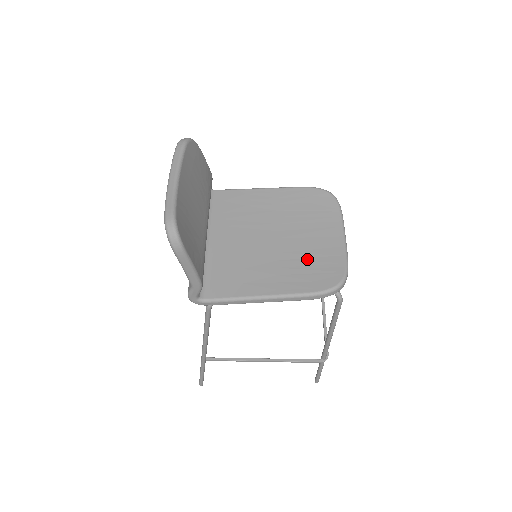
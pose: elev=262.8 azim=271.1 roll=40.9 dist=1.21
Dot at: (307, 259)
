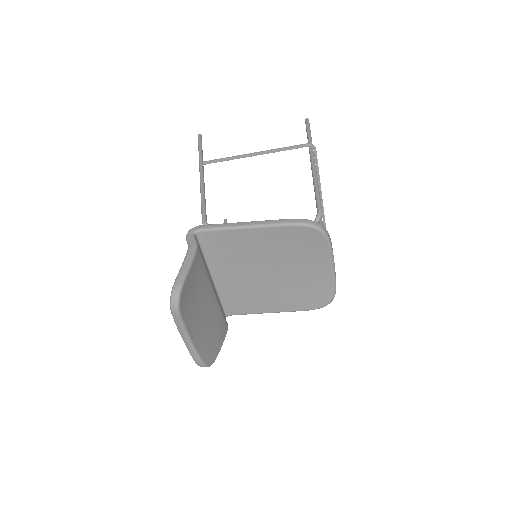
Dot at: (302, 287)
